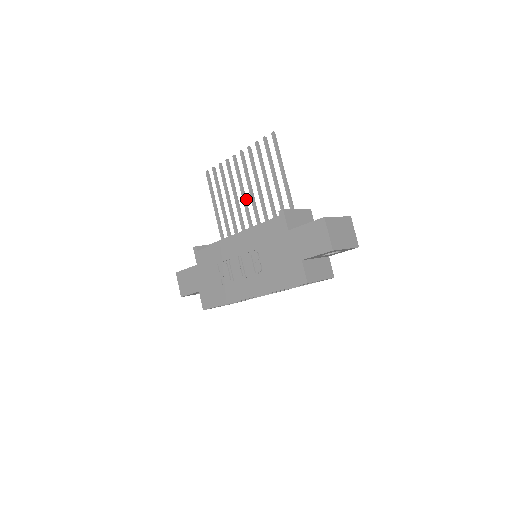
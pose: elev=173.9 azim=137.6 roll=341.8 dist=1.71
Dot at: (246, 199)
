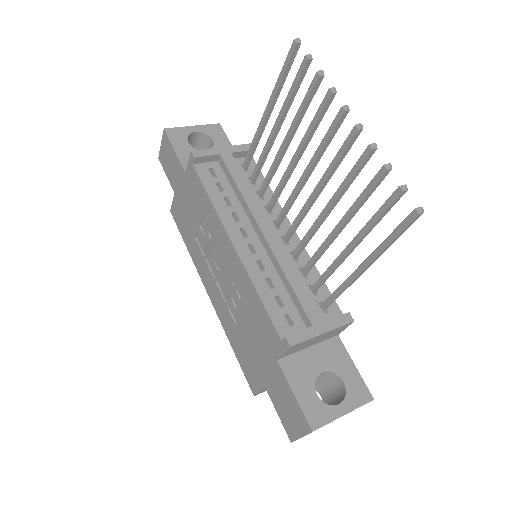
Dot at: (305, 182)
